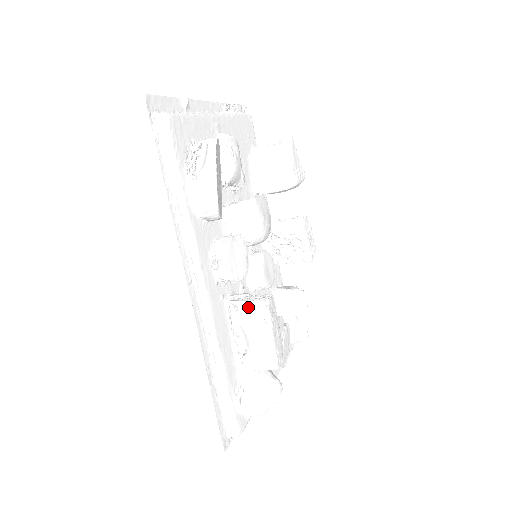
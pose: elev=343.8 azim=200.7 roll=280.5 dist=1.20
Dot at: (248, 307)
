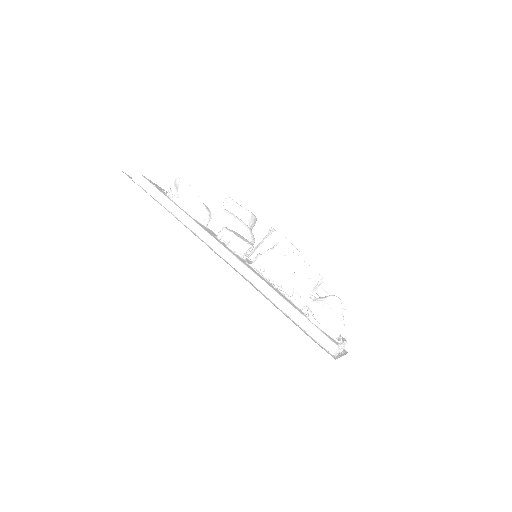
Dot at: (268, 254)
